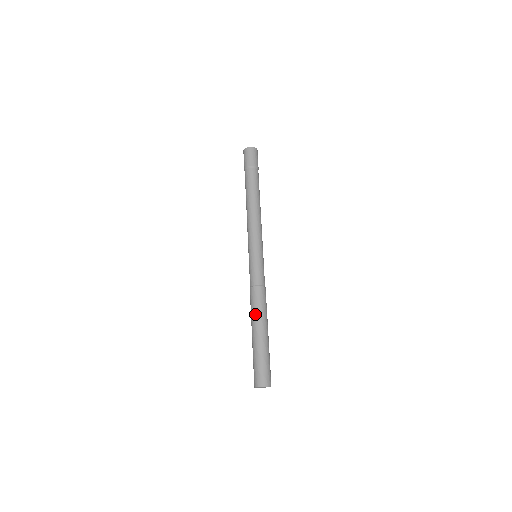
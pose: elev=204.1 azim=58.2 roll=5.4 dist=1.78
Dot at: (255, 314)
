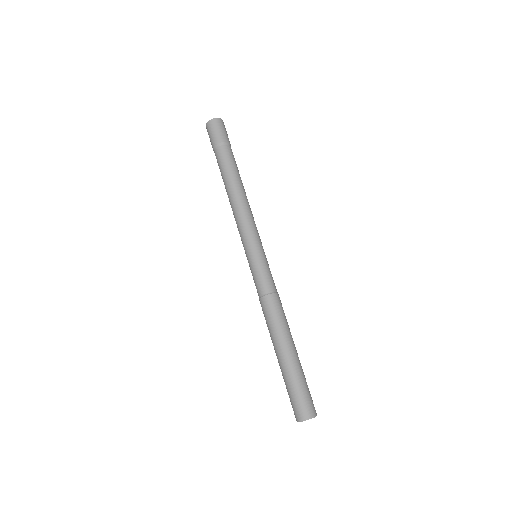
Dot at: (271, 332)
